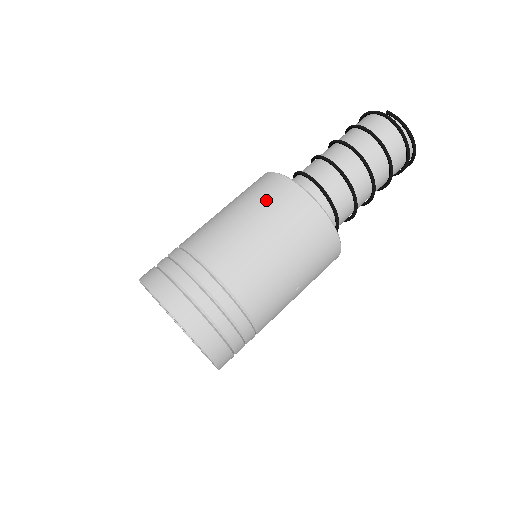
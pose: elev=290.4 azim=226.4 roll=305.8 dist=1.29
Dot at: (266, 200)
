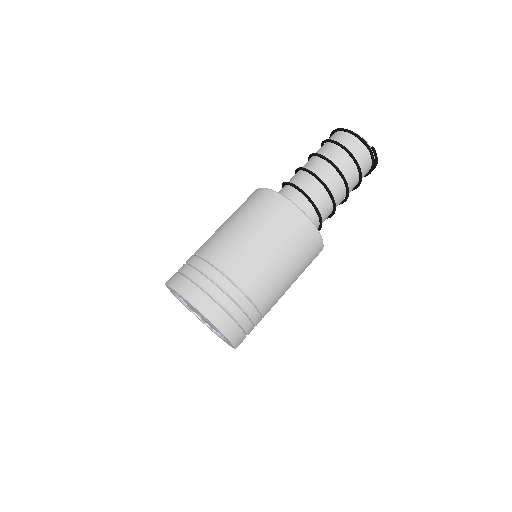
Dot at: (297, 244)
